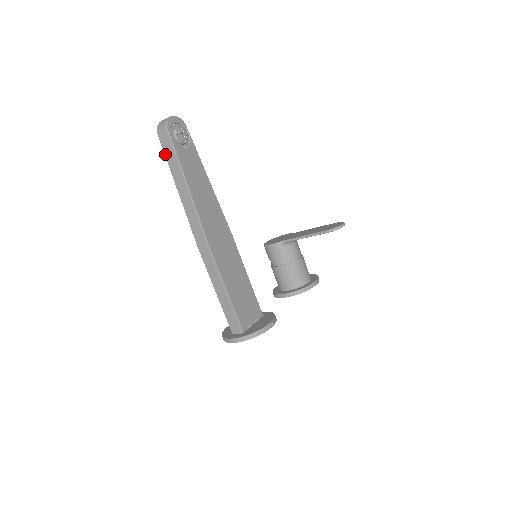
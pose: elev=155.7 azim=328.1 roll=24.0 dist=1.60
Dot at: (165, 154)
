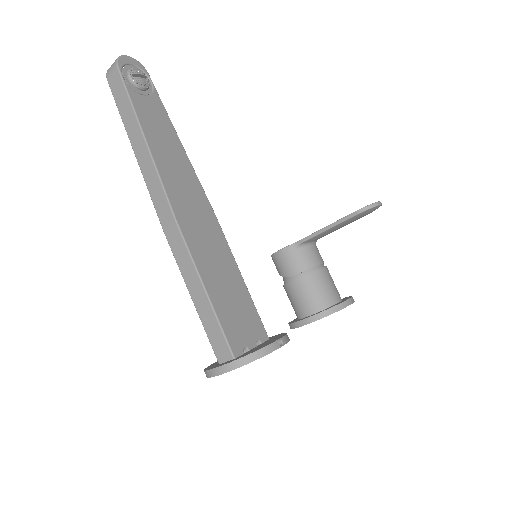
Dot at: (116, 103)
